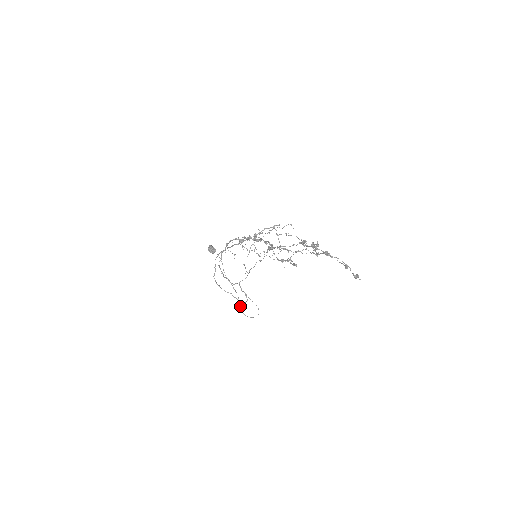
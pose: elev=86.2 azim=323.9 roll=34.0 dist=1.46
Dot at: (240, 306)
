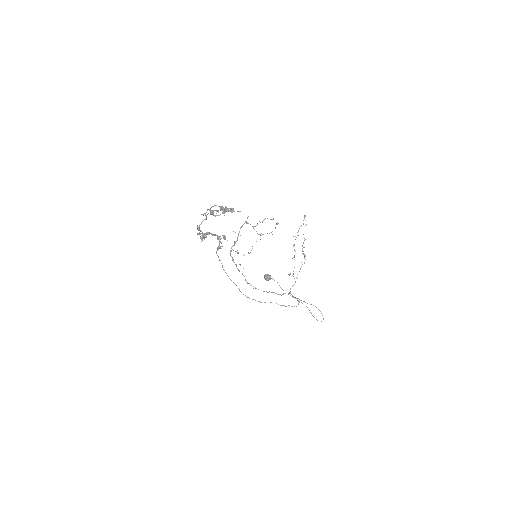
Dot at: (312, 315)
